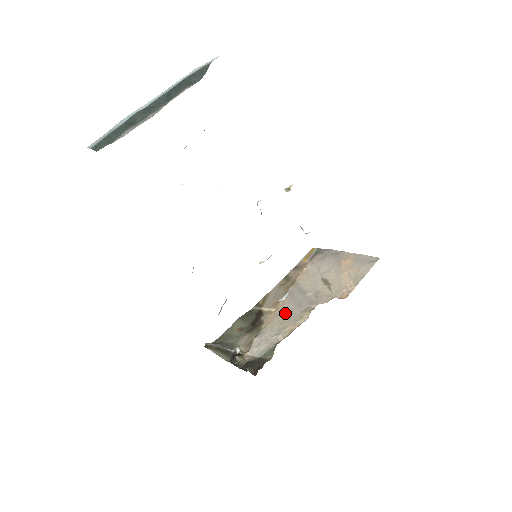
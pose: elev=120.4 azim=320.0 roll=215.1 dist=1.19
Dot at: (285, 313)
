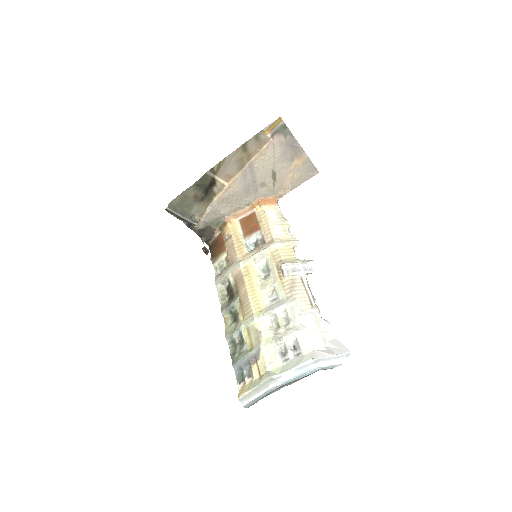
Dot at: (235, 195)
